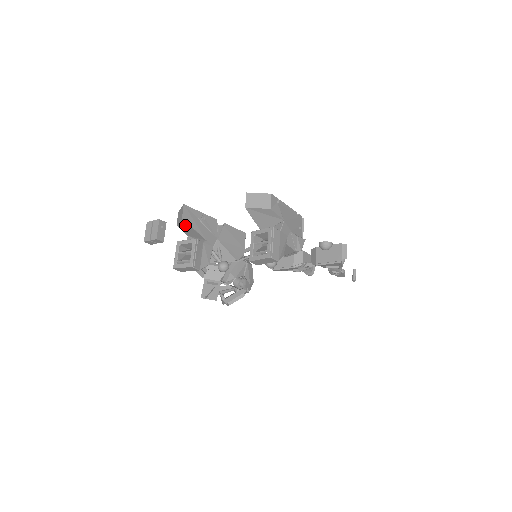
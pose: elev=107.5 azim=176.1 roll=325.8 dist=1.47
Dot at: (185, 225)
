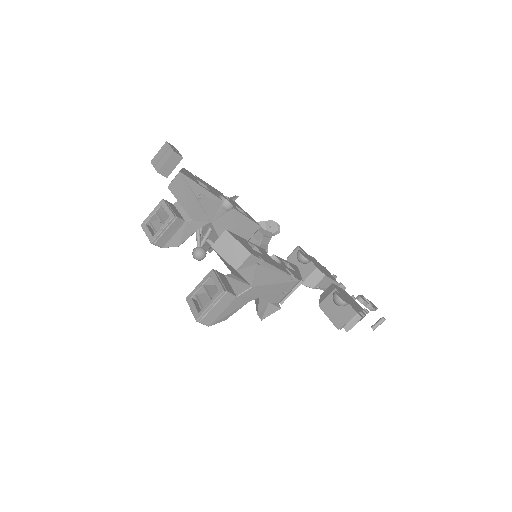
Dot at: occluded
